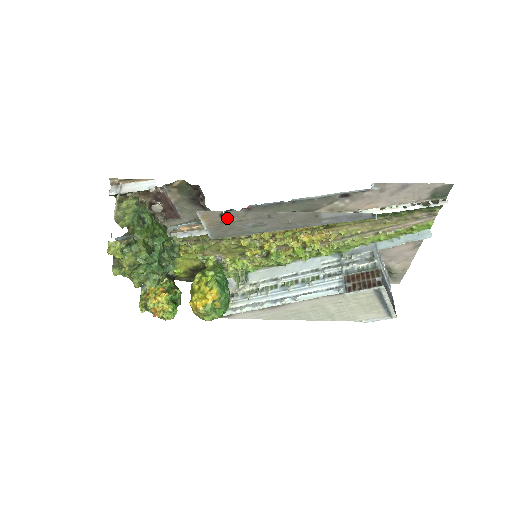
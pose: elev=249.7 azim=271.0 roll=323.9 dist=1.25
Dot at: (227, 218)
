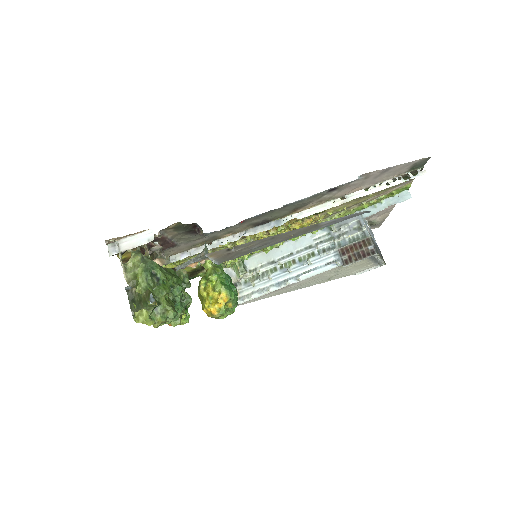
Dot at: (234, 250)
